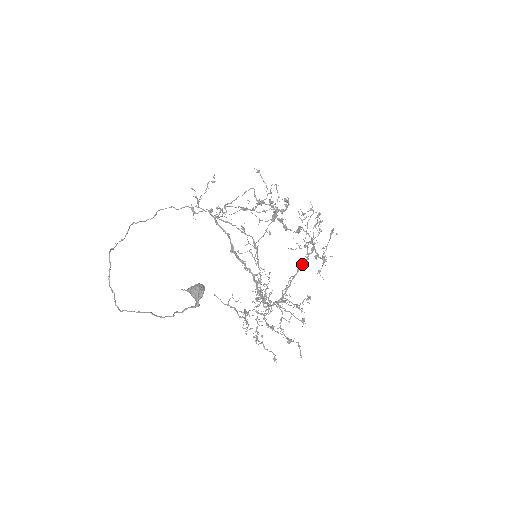
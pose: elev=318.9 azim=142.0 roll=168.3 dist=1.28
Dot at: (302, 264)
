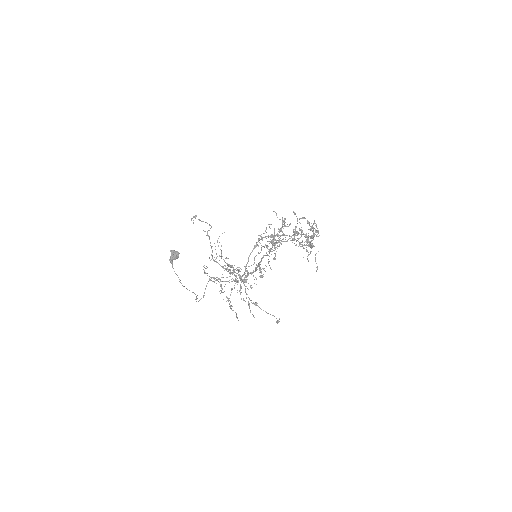
Dot at: (256, 245)
